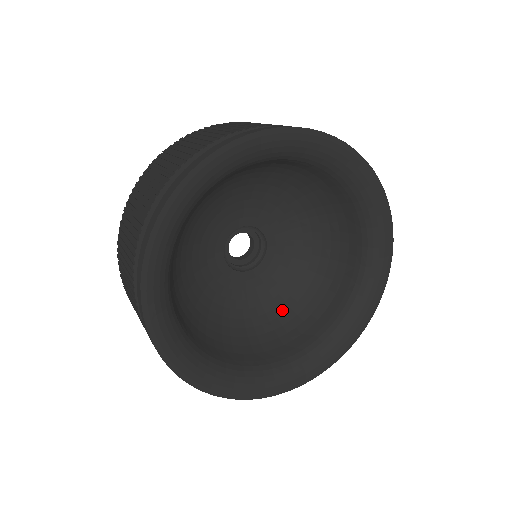
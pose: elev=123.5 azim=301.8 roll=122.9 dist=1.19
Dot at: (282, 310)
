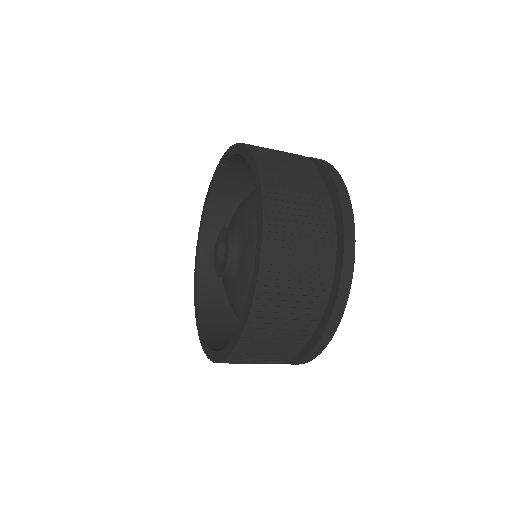
Dot at: occluded
